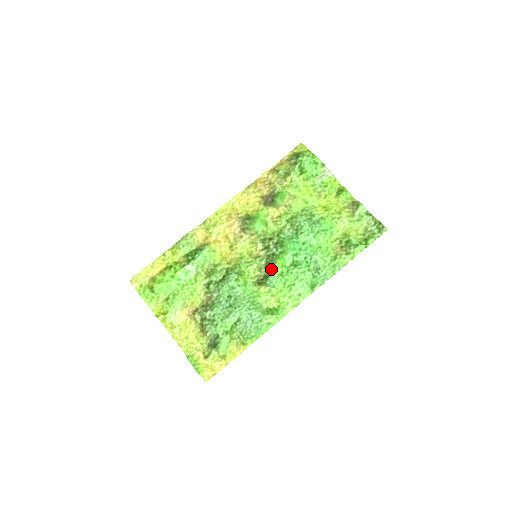
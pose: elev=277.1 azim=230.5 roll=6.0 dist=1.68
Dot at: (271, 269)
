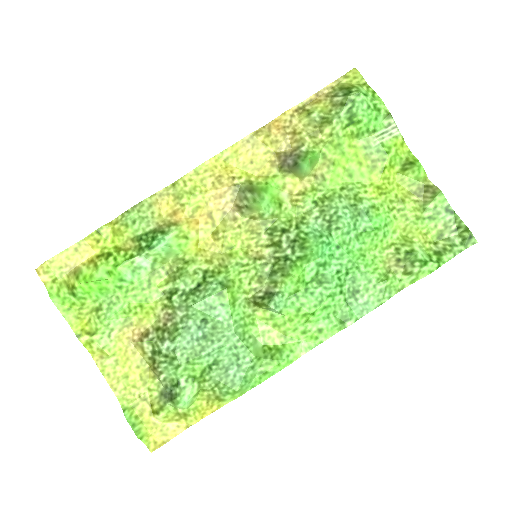
Dot at: (280, 284)
